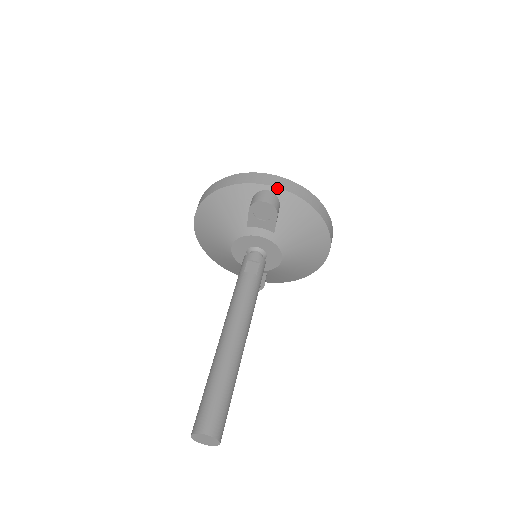
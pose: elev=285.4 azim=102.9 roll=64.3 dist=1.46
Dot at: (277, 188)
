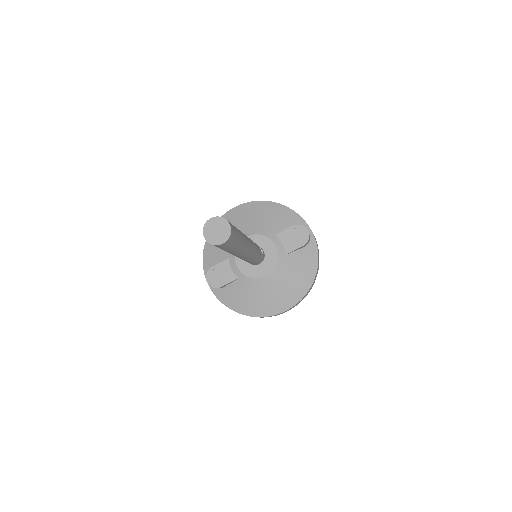
Dot at: (314, 237)
